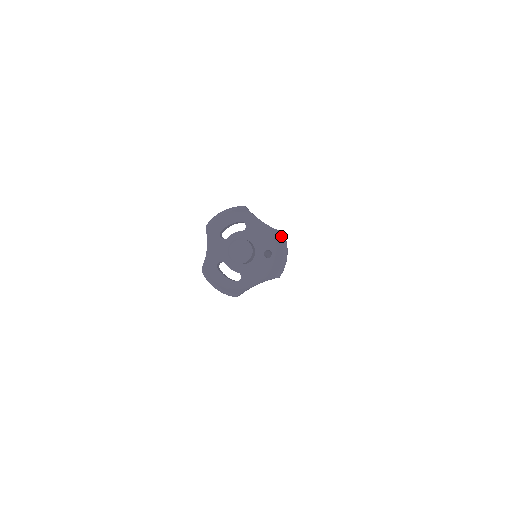
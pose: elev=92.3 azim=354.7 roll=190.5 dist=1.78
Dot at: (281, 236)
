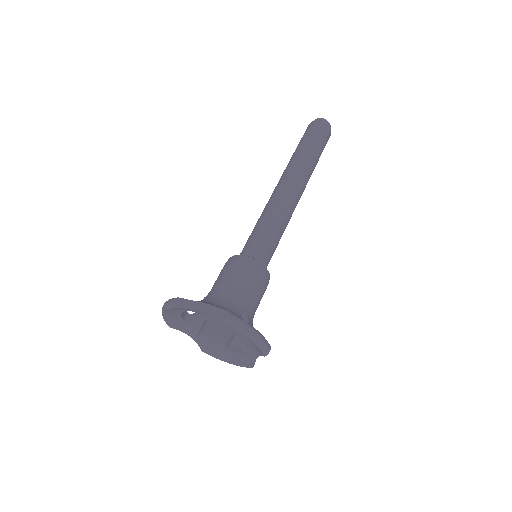
Dot at: occluded
